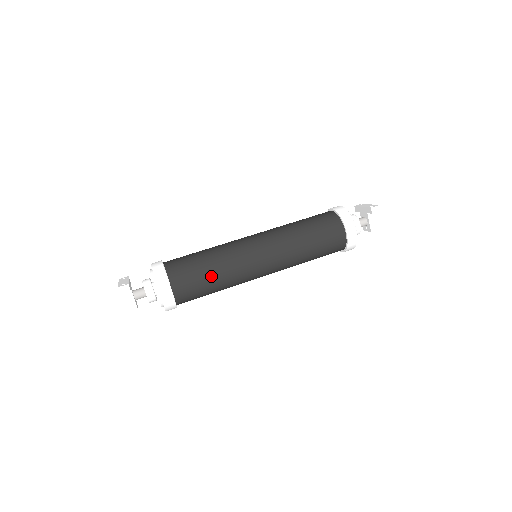
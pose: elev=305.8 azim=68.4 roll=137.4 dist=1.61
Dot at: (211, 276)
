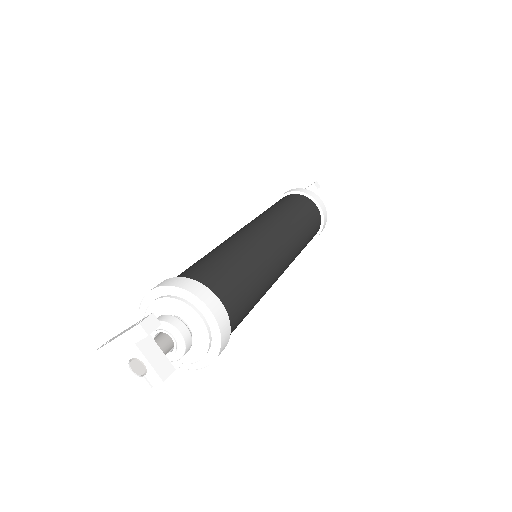
Dot at: (248, 272)
